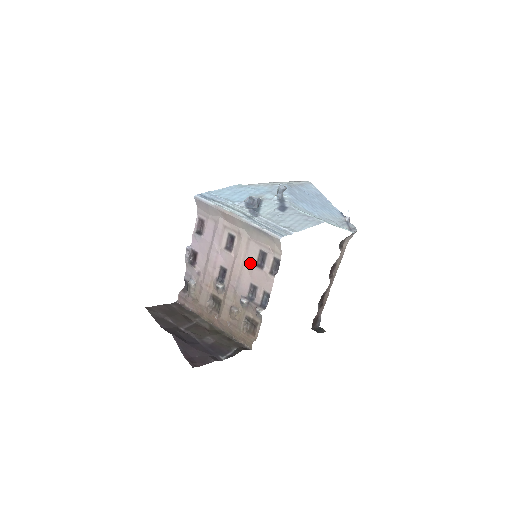
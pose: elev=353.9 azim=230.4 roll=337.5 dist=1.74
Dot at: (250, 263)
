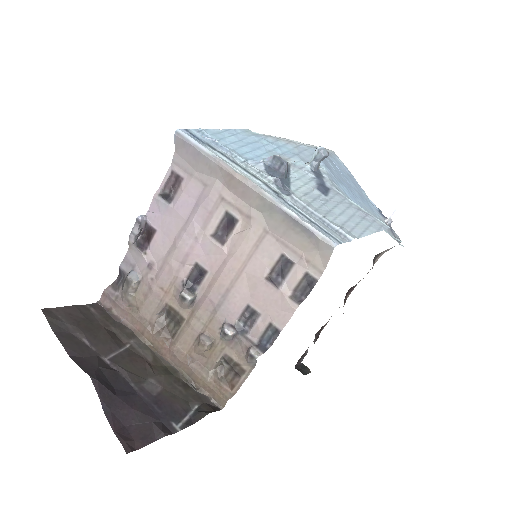
Dot at: (256, 272)
